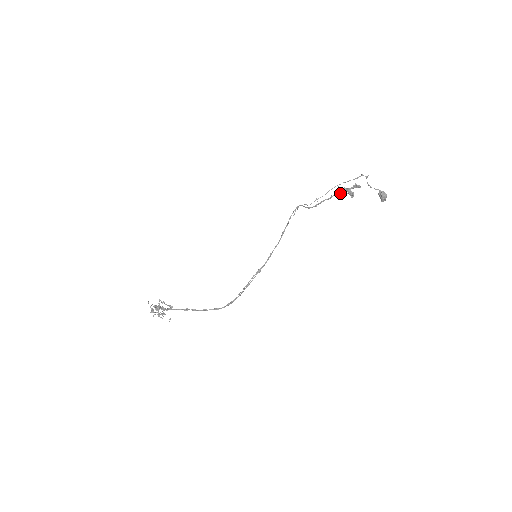
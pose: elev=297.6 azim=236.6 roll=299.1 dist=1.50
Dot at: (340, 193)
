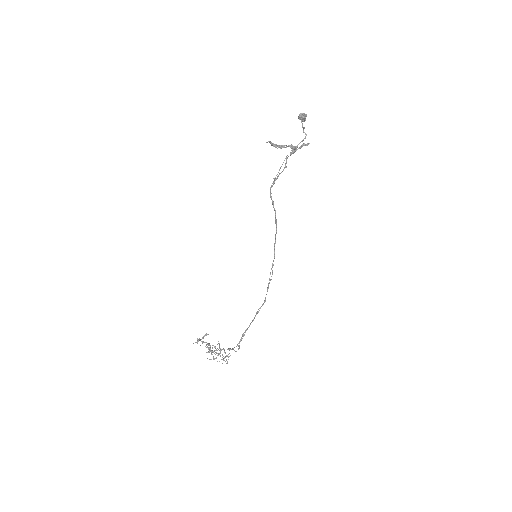
Dot at: occluded
